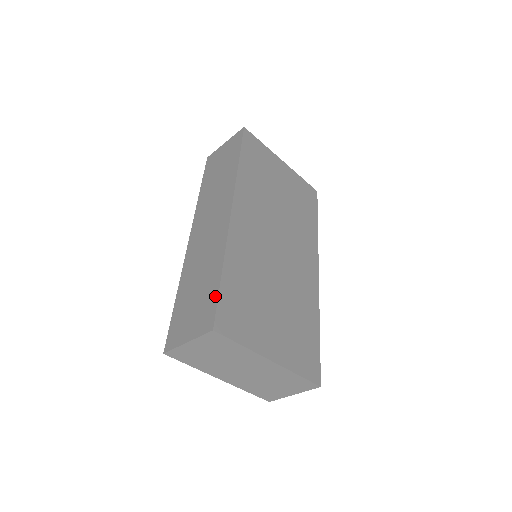
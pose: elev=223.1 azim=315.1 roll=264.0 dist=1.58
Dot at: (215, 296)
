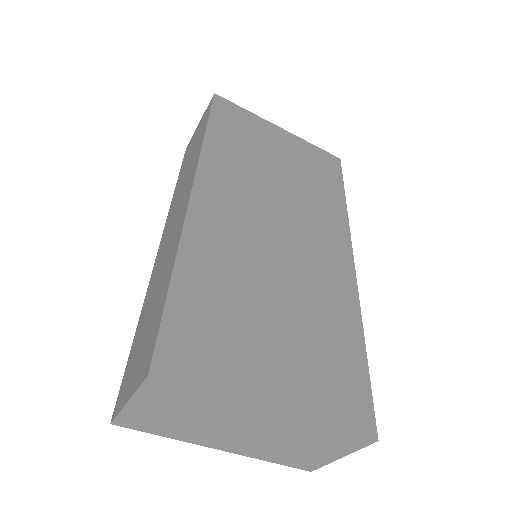
Dot at: (159, 319)
